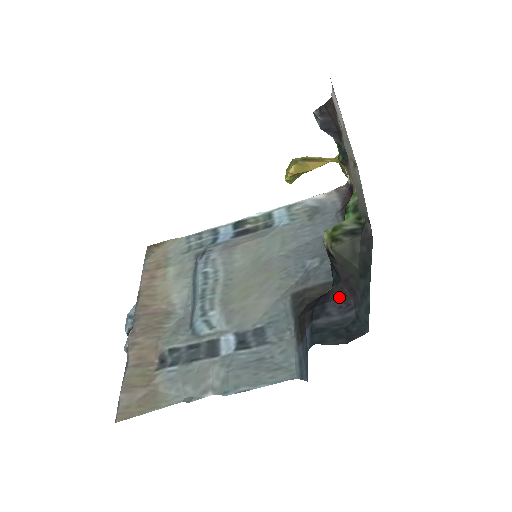
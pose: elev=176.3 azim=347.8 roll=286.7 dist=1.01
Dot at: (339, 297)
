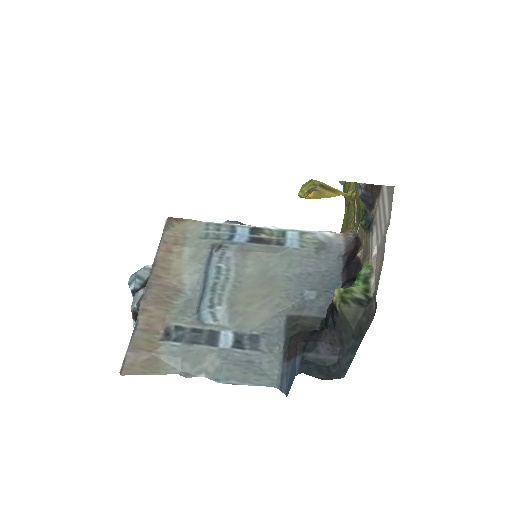
Dot at: (329, 341)
